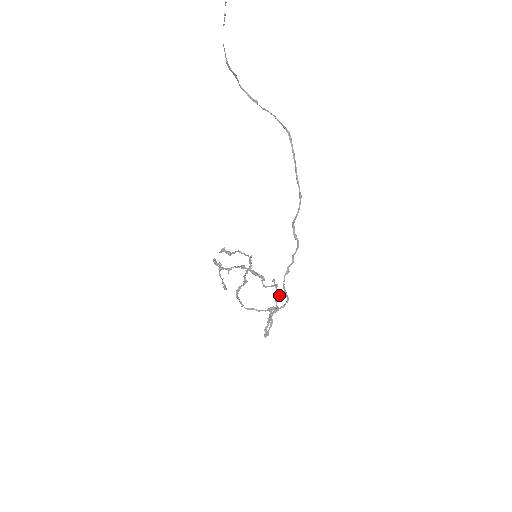
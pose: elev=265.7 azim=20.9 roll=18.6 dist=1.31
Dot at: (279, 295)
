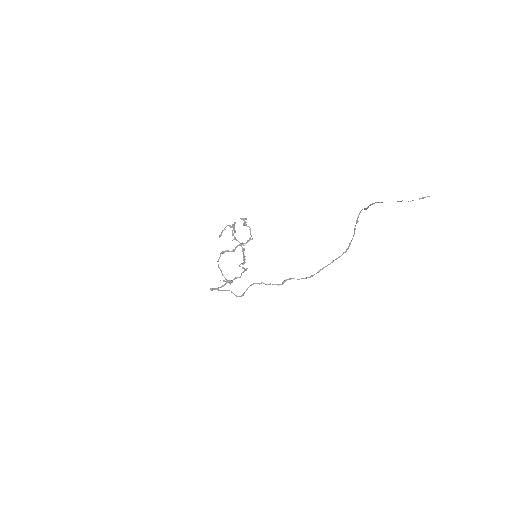
Dot at: (240, 277)
